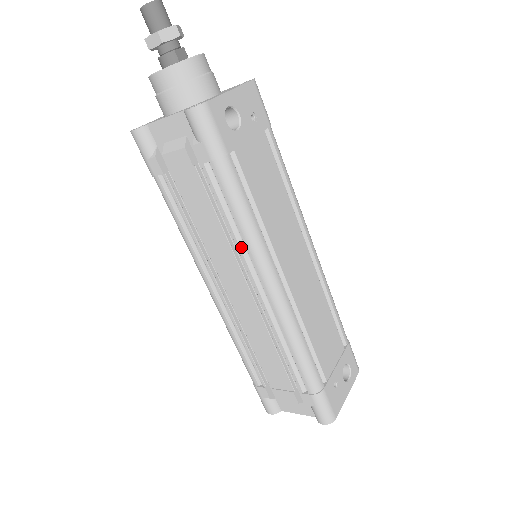
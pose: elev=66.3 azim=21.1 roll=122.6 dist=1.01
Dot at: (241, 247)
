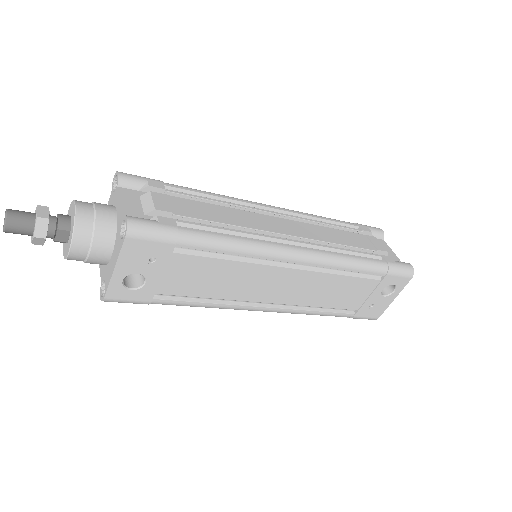
Dot at: occluded
